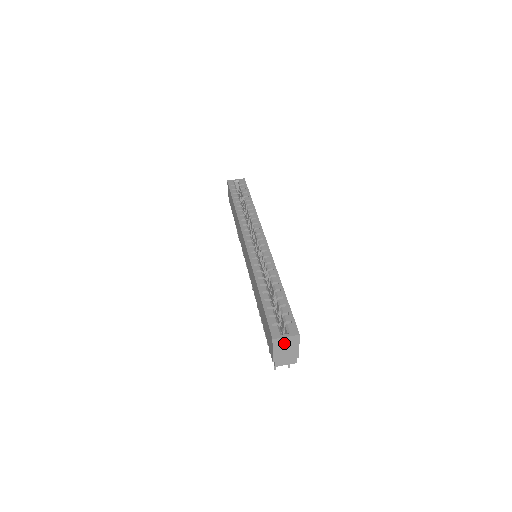
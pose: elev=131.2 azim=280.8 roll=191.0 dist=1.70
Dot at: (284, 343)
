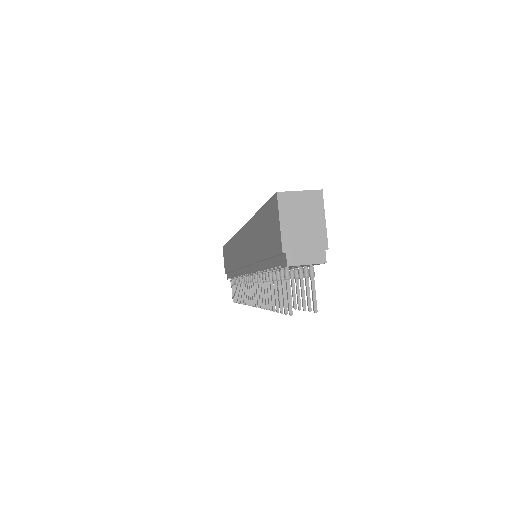
Dot at: (298, 206)
